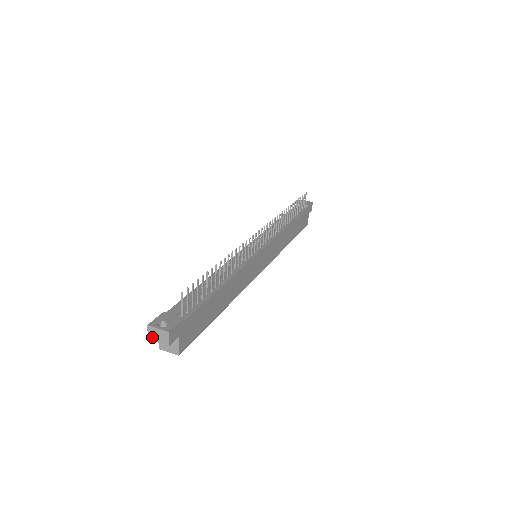
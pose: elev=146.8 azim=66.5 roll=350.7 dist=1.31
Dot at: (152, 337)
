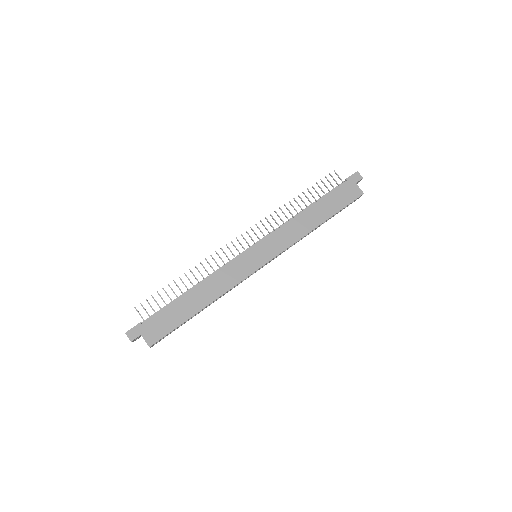
Dot at: occluded
